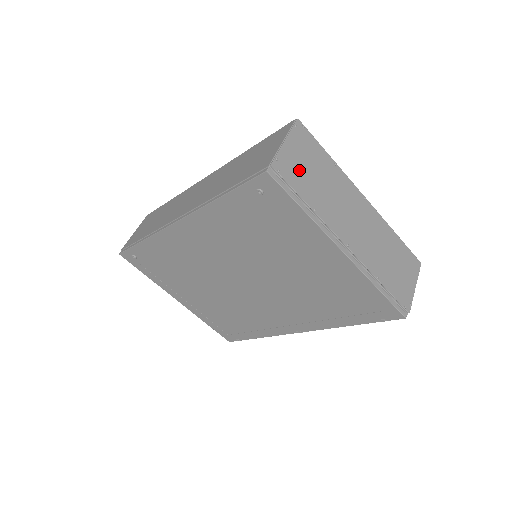
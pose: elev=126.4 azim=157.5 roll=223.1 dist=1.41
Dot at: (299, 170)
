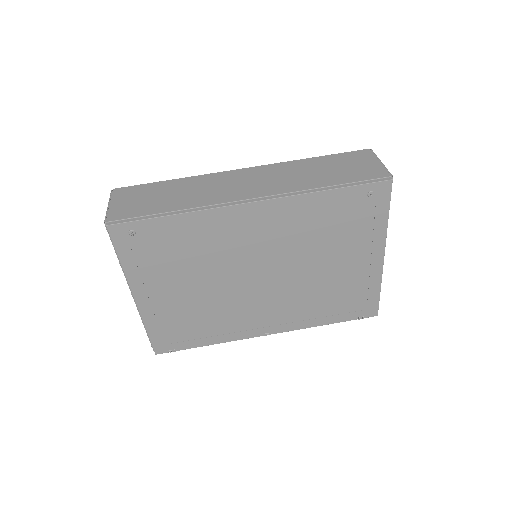
Dot at: occluded
